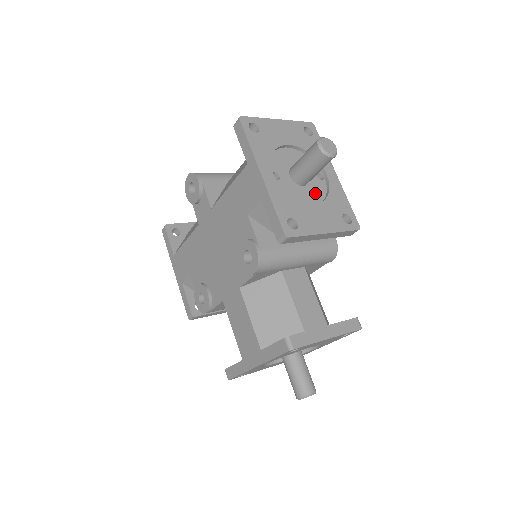
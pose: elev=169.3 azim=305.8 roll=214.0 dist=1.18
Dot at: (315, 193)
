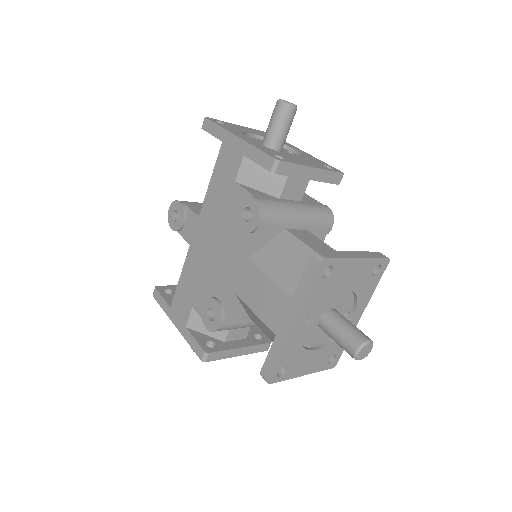
Dot at: occluded
